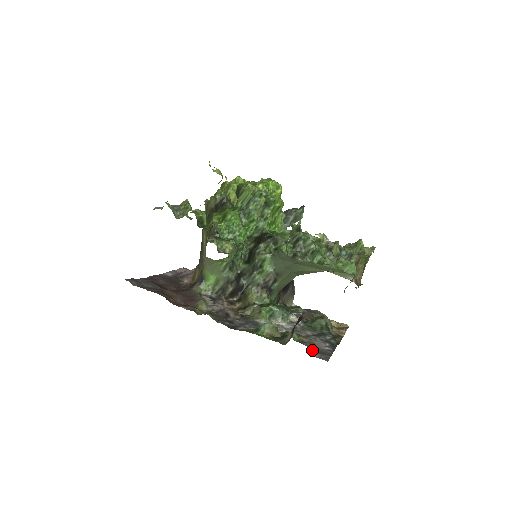
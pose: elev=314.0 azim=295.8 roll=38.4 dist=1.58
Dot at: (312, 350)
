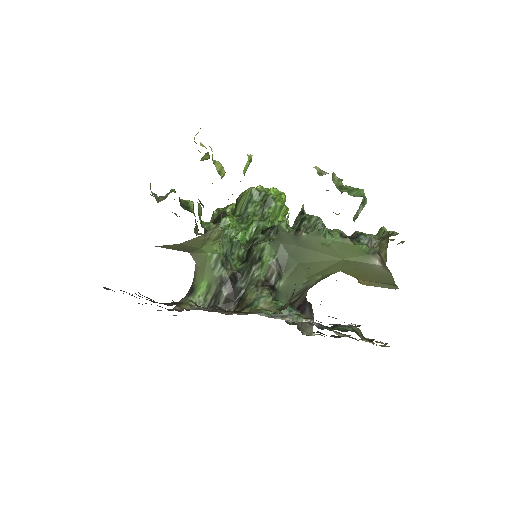
Dot at: occluded
